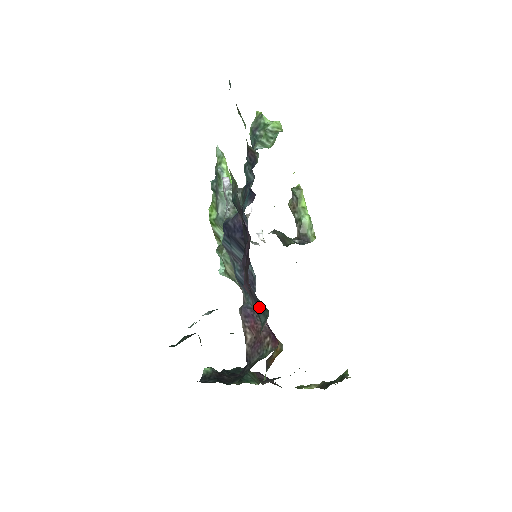
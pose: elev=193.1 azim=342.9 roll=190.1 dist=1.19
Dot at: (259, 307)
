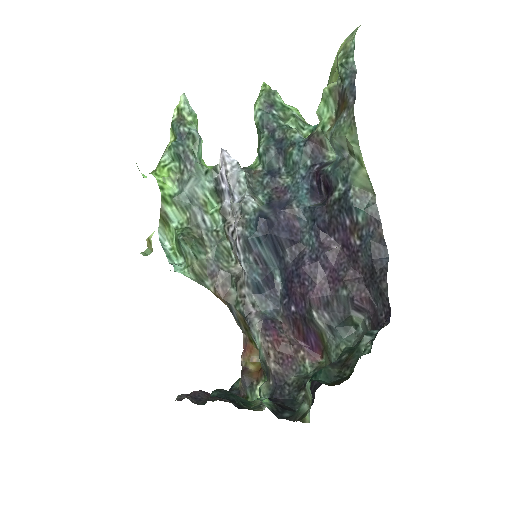
Dot at: (343, 322)
